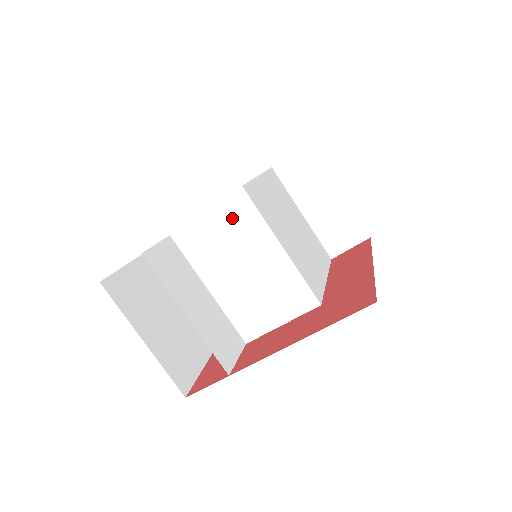
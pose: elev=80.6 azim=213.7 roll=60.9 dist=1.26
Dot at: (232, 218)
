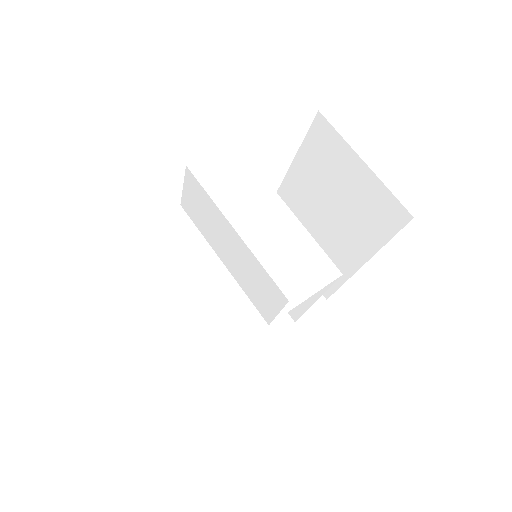
Dot at: (248, 193)
